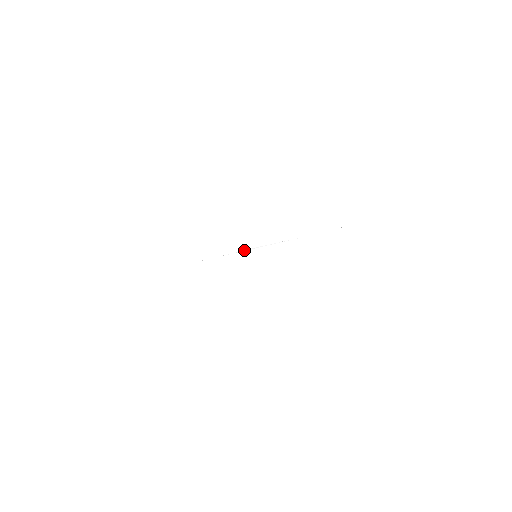
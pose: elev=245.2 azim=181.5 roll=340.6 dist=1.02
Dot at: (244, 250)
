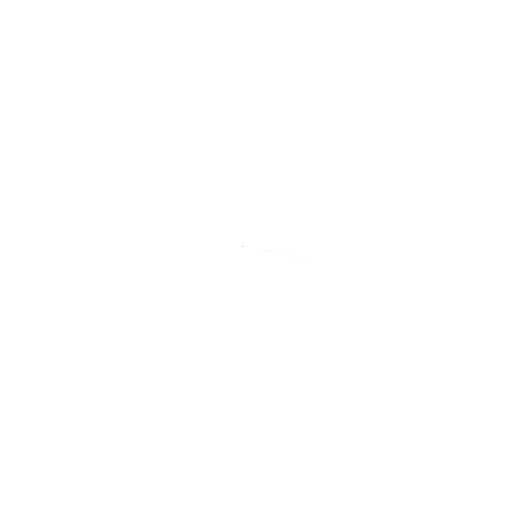
Dot at: occluded
